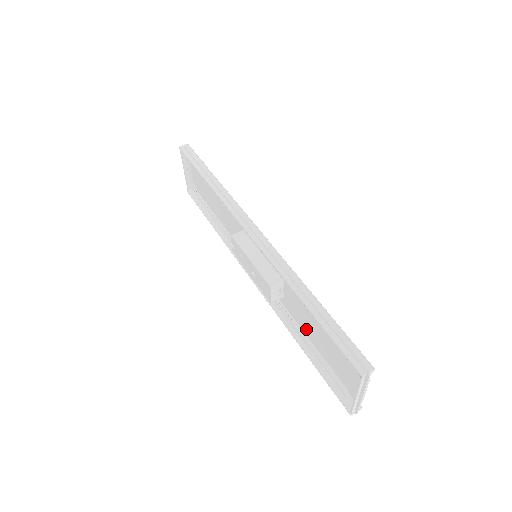
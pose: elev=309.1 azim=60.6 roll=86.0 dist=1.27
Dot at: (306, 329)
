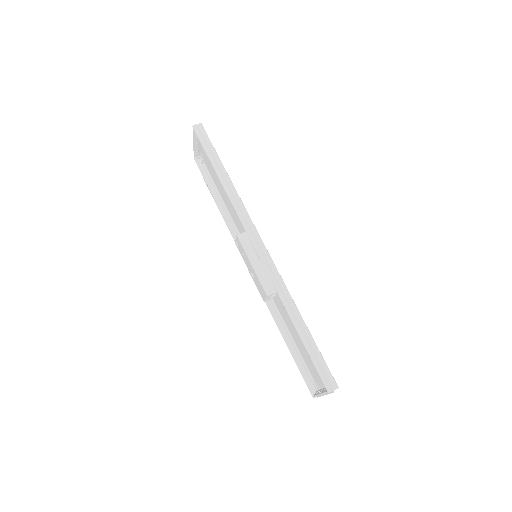
Dot at: (290, 328)
